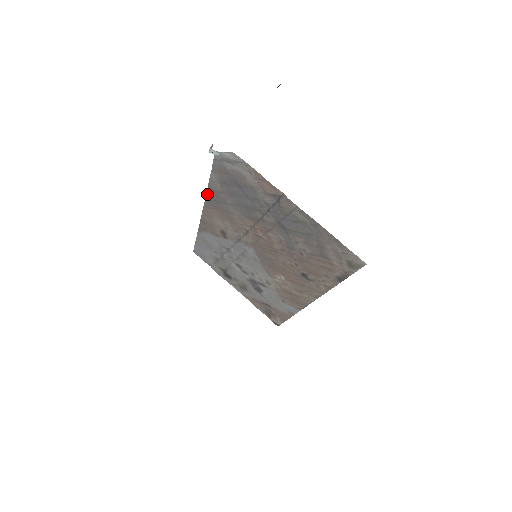
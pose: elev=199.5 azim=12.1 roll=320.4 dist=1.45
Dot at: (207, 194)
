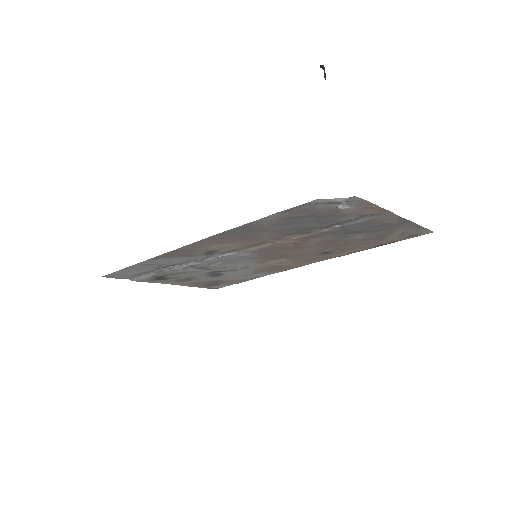
Dot at: (228, 231)
